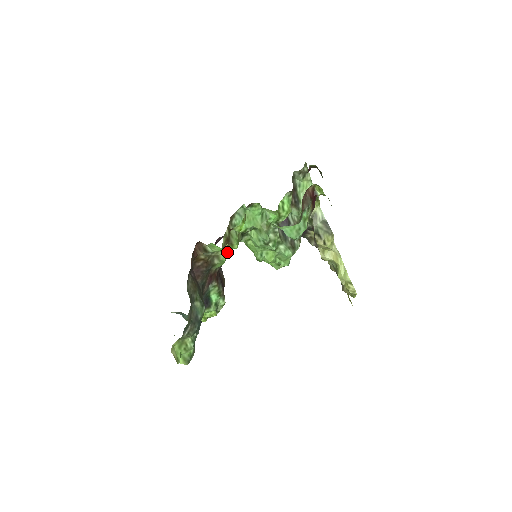
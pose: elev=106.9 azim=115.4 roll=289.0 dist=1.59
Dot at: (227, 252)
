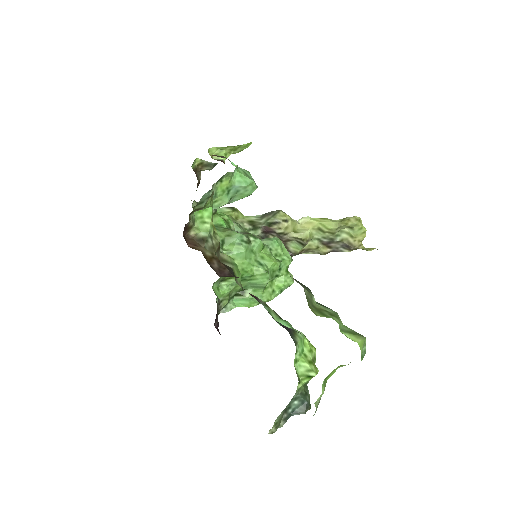
Dot at: occluded
